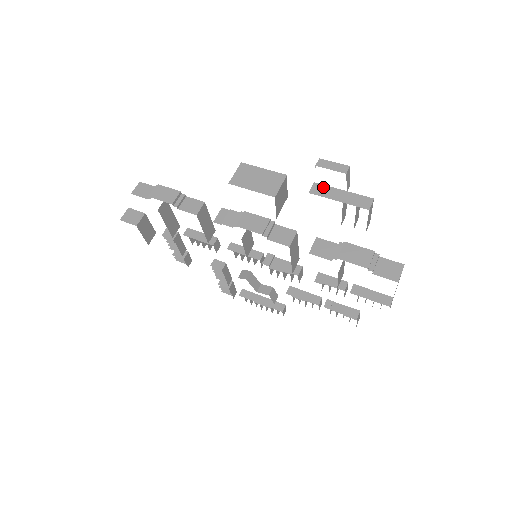
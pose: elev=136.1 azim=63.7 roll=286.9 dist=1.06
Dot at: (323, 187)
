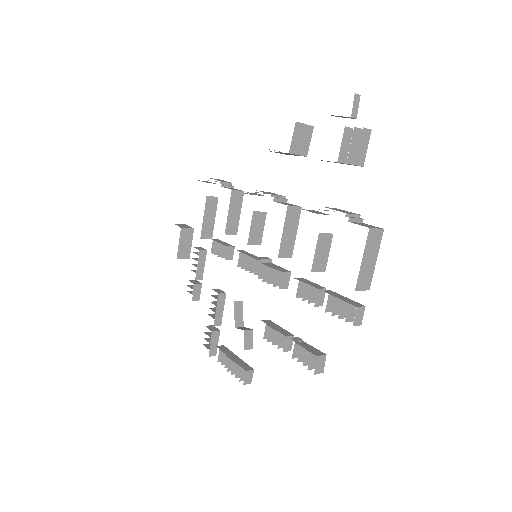
Dot at: occluded
